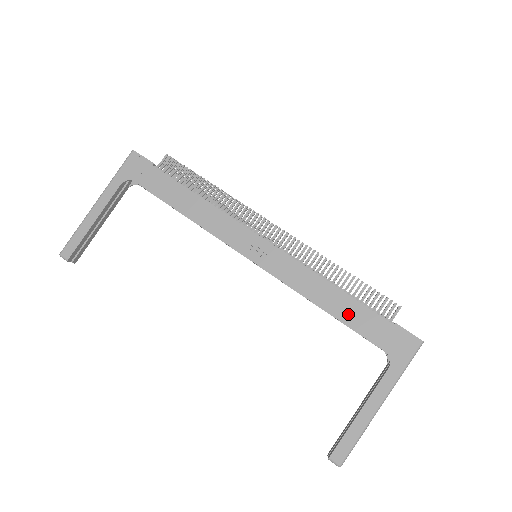
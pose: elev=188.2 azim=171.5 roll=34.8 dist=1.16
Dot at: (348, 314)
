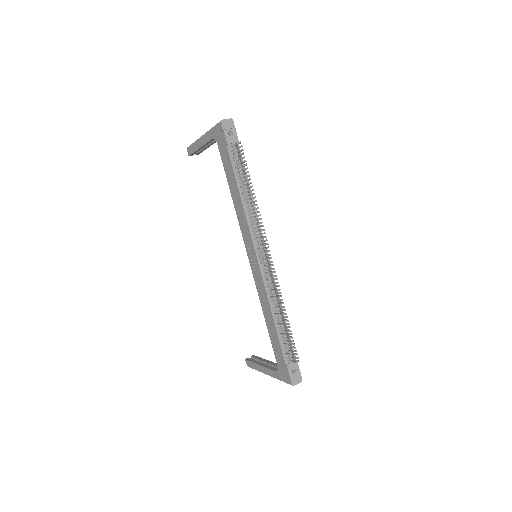
Dot at: (272, 334)
